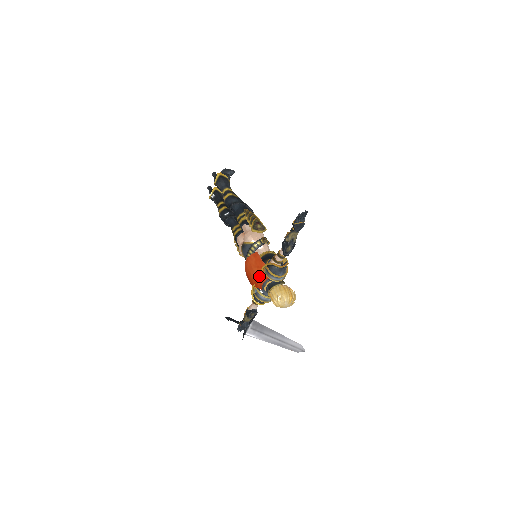
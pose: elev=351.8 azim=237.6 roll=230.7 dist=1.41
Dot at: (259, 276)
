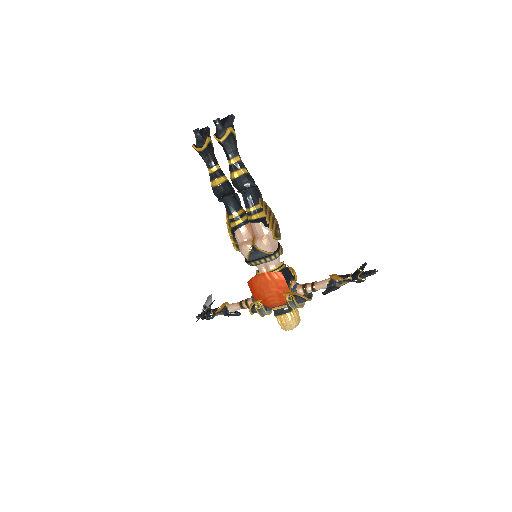
Dot at: (276, 299)
